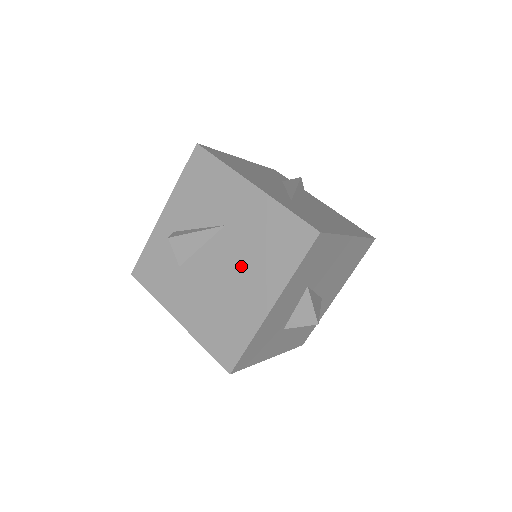
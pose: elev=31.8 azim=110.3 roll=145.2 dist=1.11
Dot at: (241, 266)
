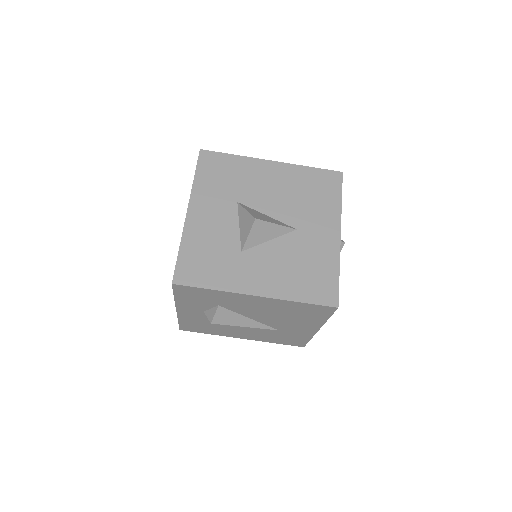
Dot at: occluded
